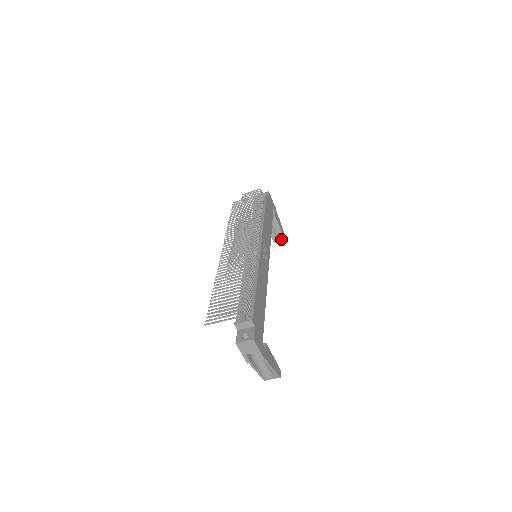
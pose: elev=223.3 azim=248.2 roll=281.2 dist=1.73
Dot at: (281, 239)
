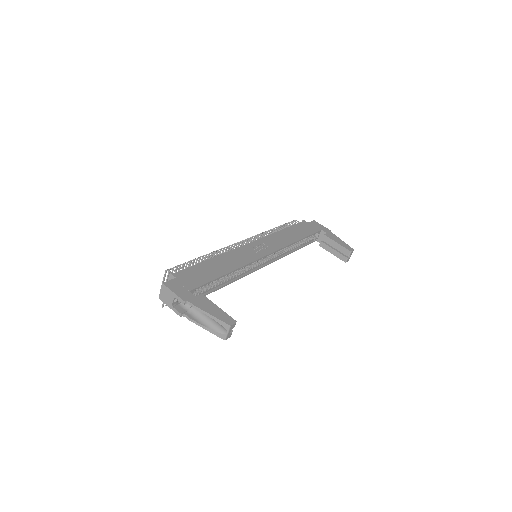
Dot at: (347, 253)
